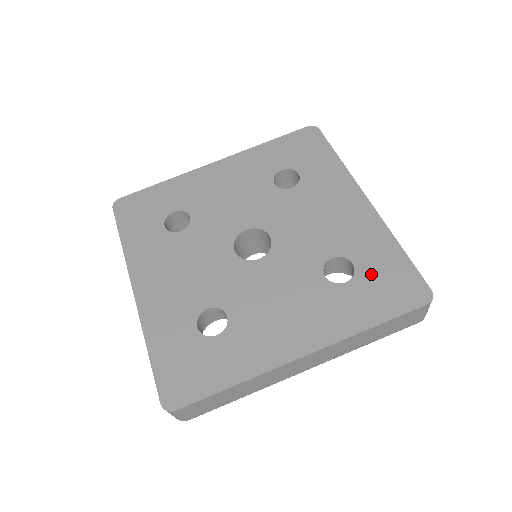
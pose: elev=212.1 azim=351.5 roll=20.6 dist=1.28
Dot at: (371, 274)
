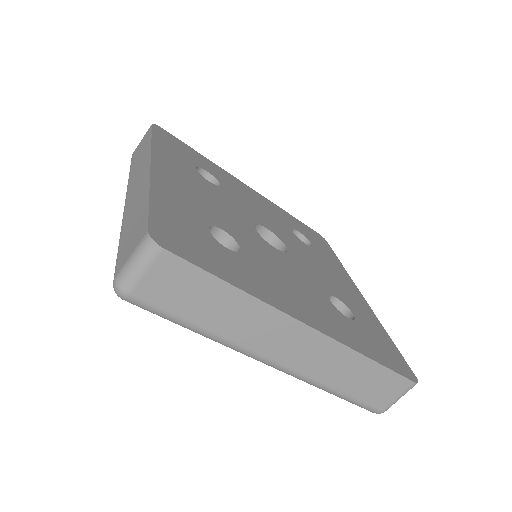
Dot at: (368, 330)
